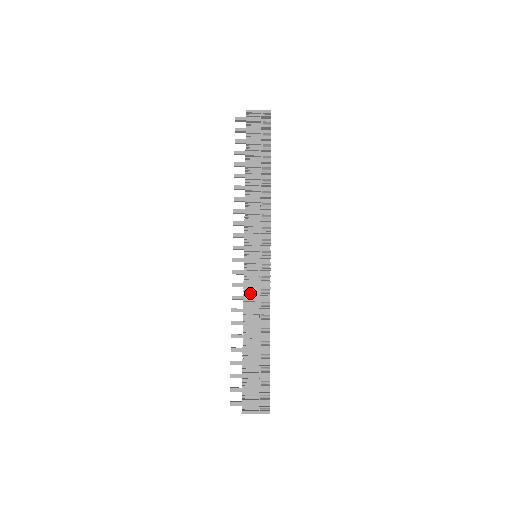
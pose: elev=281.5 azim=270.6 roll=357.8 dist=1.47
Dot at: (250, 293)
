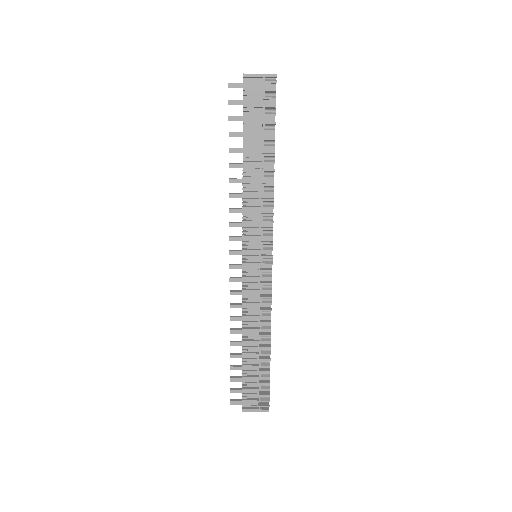
Dot at: (249, 301)
